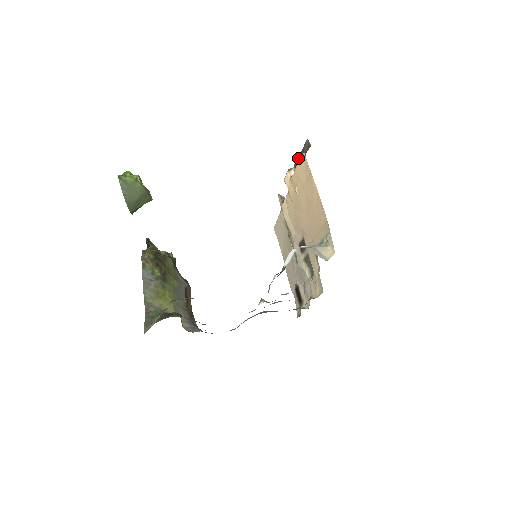
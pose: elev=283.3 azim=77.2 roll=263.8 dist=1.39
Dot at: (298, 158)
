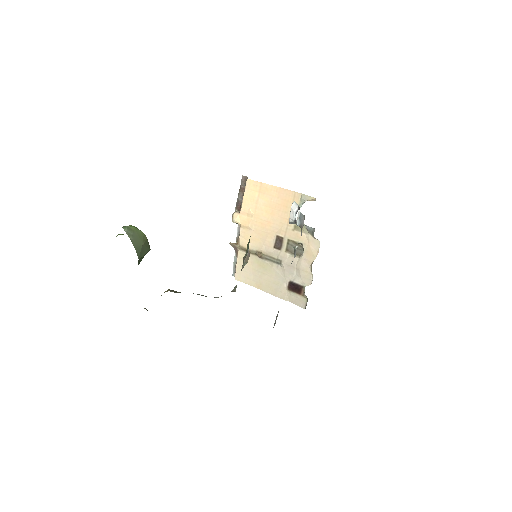
Dot at: (238, 198)
